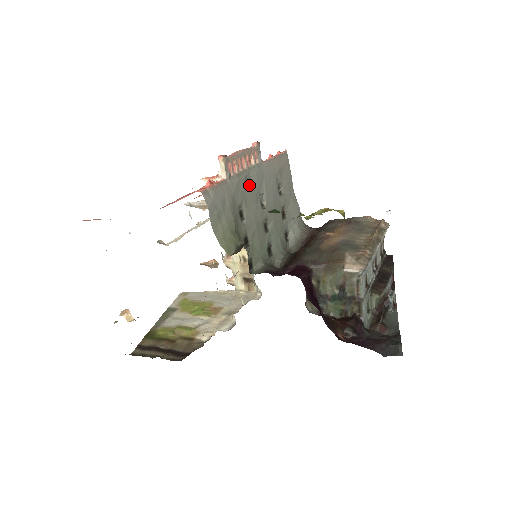
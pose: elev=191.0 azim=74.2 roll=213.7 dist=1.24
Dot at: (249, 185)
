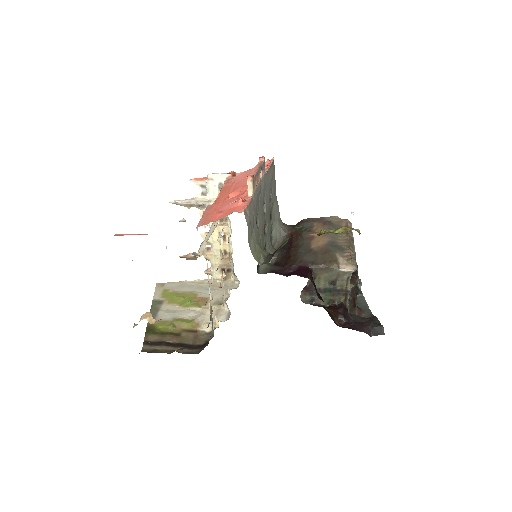
Dot at: (260, 197)
